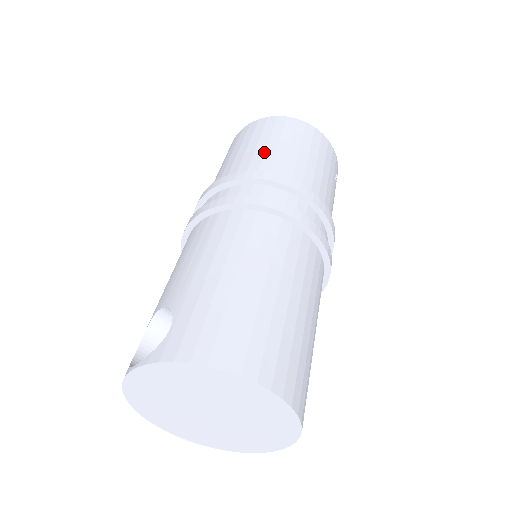
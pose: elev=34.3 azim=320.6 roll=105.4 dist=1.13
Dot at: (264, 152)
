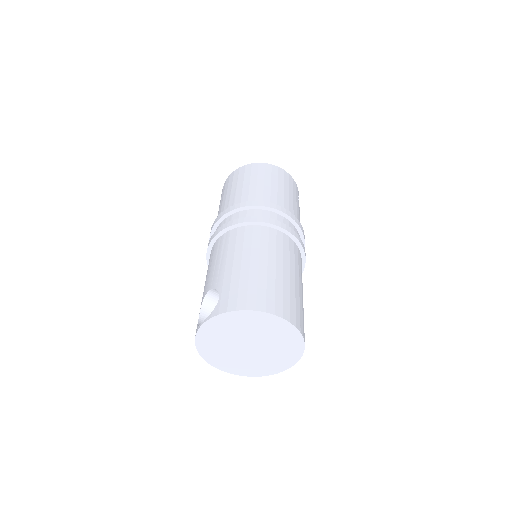
Dot at: (249, 189)
